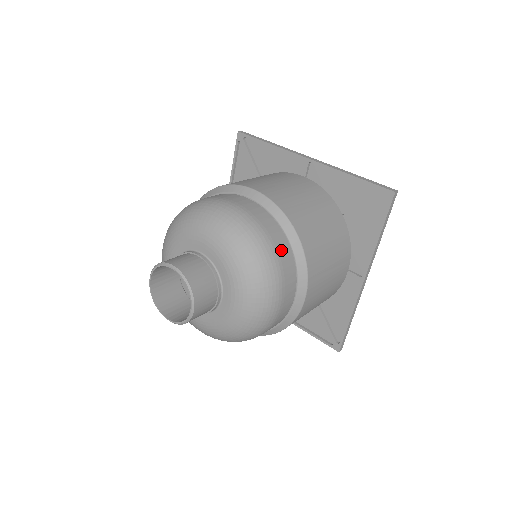
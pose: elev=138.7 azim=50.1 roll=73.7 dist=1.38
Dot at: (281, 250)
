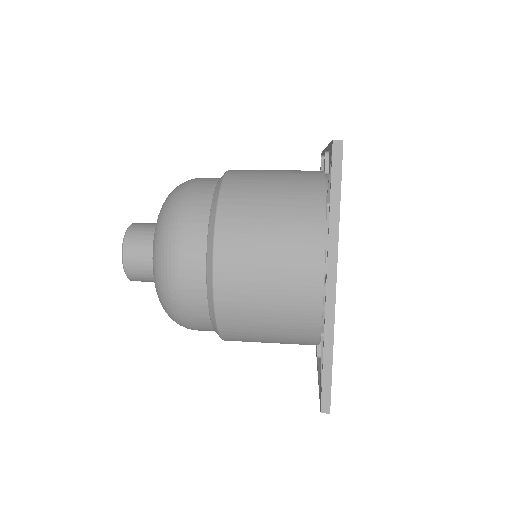
Dot at: (197, 325)
